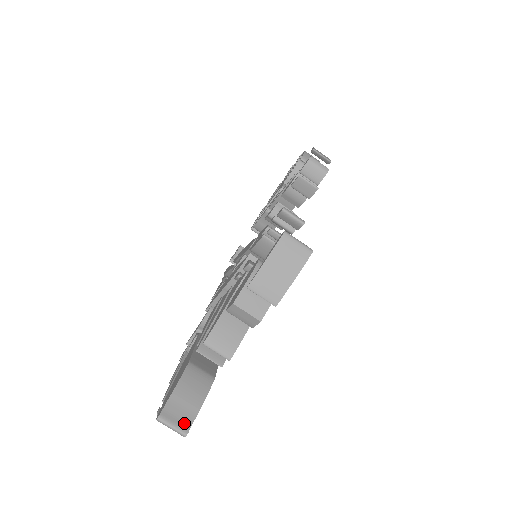
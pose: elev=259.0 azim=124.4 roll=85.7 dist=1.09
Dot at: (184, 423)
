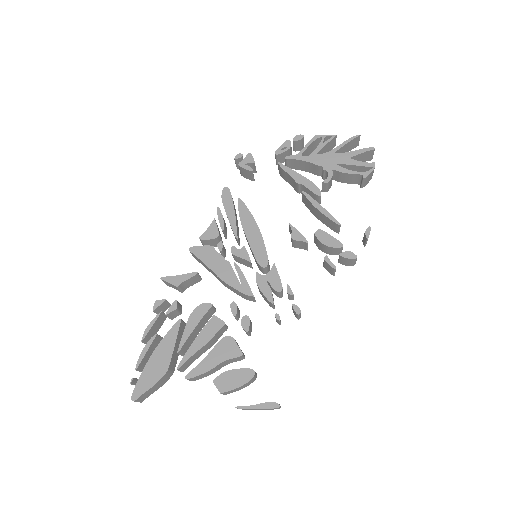
Dot at: (144, 399)
